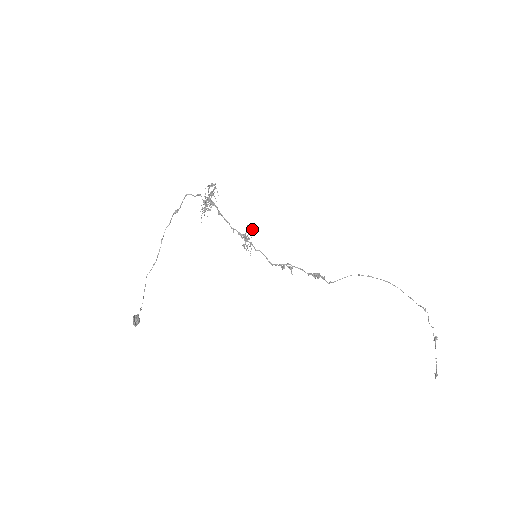
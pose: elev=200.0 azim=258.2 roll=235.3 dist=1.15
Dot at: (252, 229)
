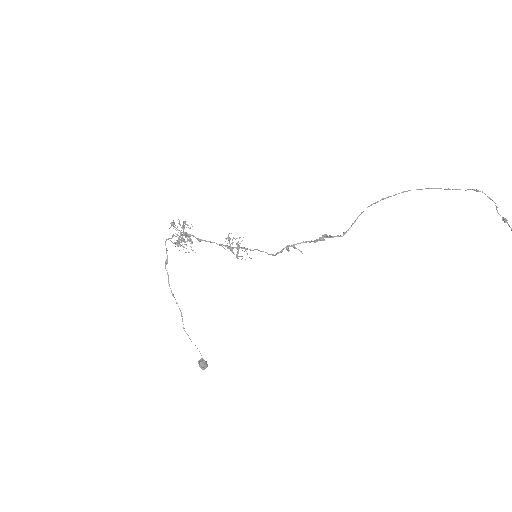
Dot at: (233, 237)
